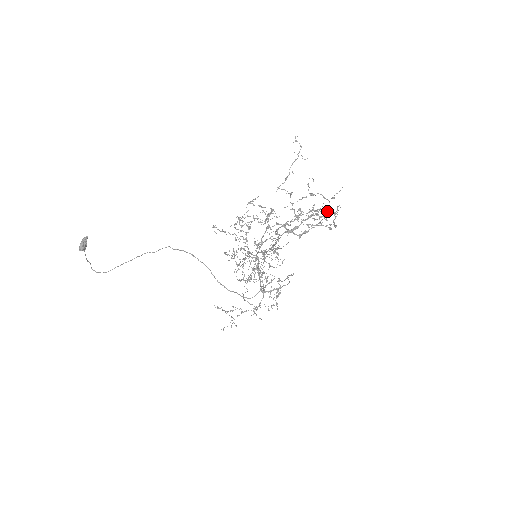
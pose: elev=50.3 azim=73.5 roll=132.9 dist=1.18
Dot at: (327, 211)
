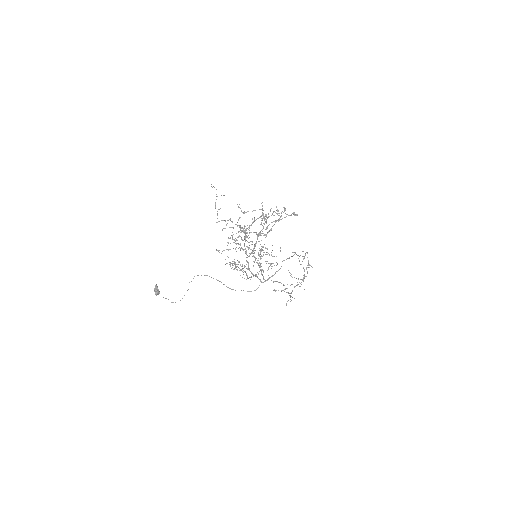
Dot at: (265, 216)
